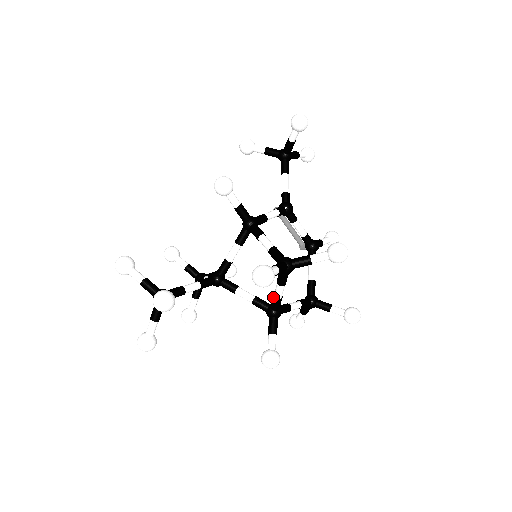
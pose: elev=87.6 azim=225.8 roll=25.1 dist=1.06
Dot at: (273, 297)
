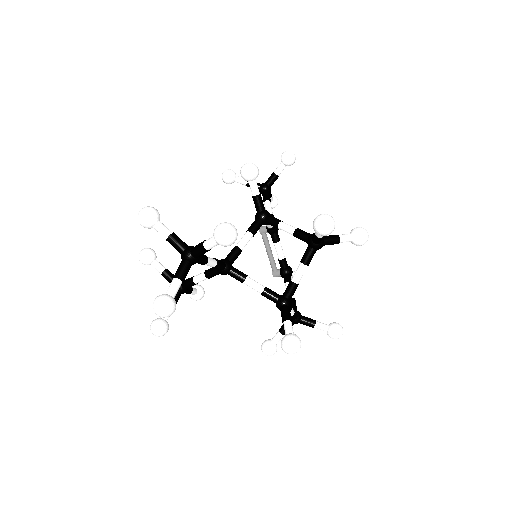
Dot at: (291, 281)
